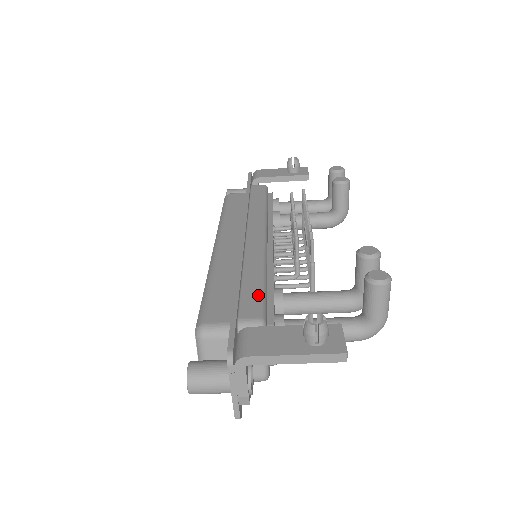
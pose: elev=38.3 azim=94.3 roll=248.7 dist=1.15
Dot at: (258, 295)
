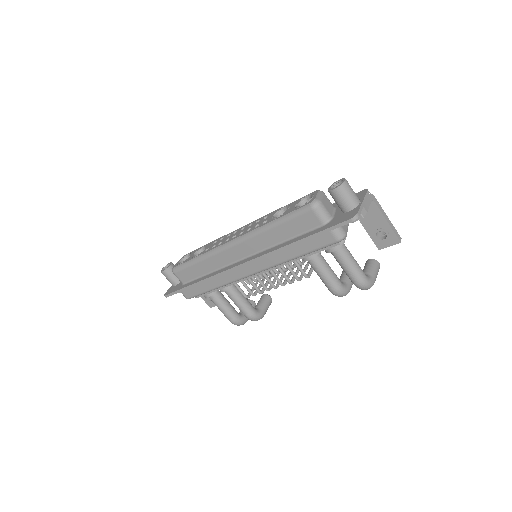
Dot at: occluded
